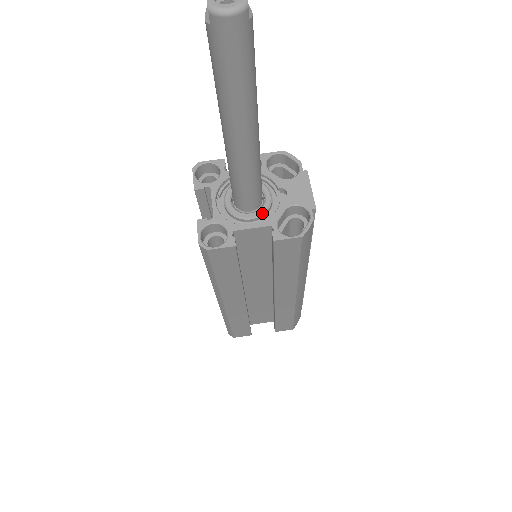
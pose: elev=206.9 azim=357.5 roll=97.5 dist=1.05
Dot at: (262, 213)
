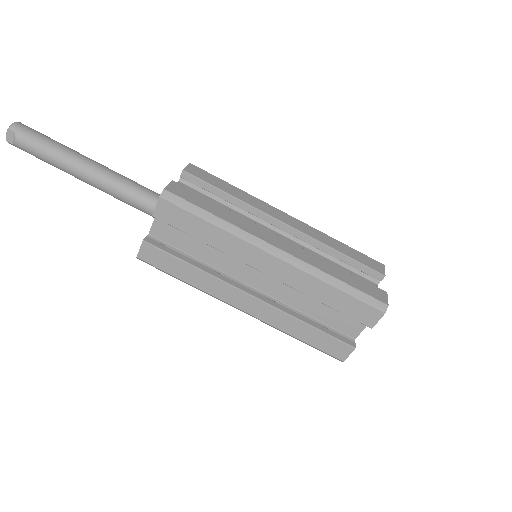
Dot at: occluded
